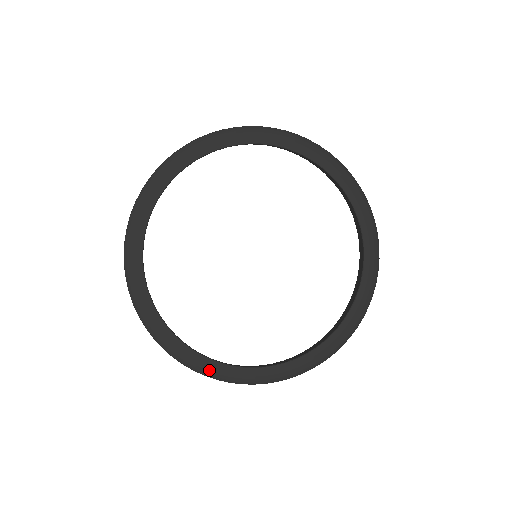
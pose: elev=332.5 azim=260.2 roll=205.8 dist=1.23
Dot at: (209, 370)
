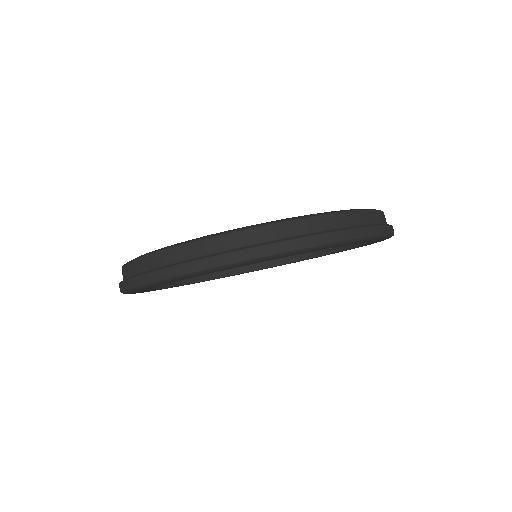
Dot at: occluded
